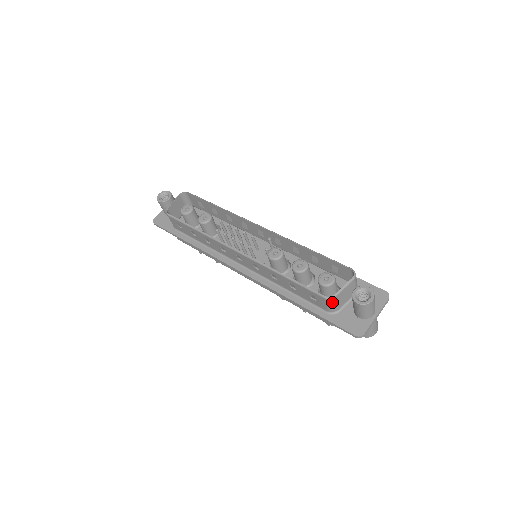
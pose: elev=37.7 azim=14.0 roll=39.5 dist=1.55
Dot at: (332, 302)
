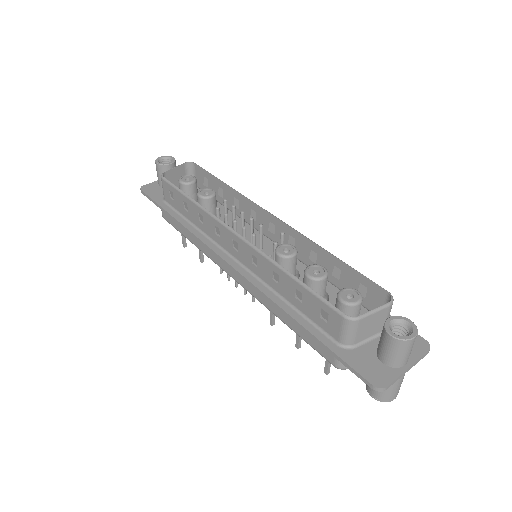
Dot at: (352, 327)
